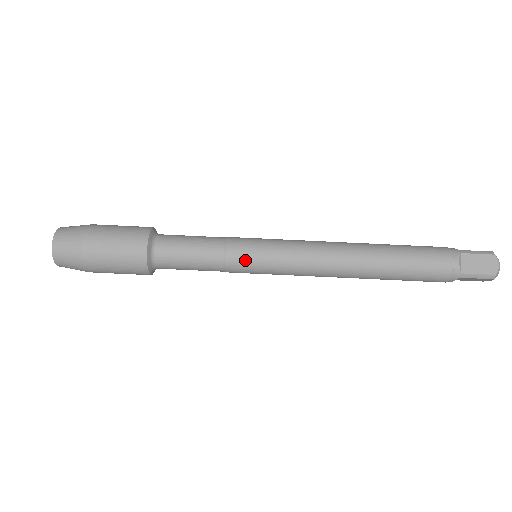
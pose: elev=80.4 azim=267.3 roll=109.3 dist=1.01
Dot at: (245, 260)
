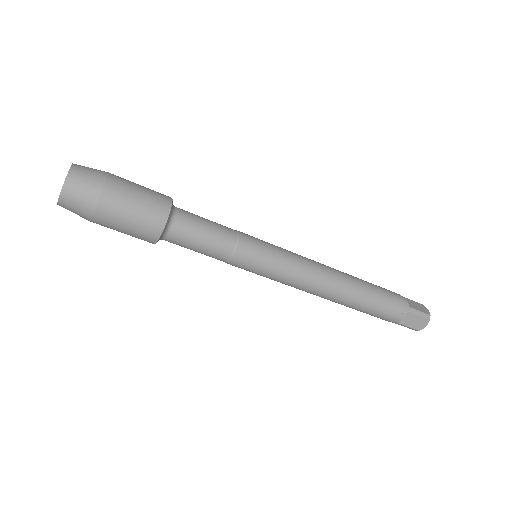
Dot at: (246, 267)
